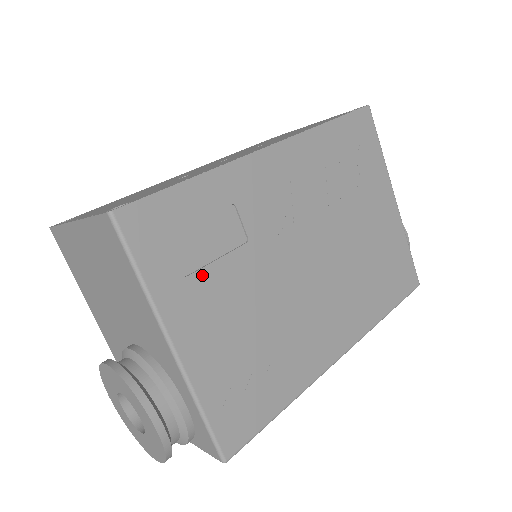
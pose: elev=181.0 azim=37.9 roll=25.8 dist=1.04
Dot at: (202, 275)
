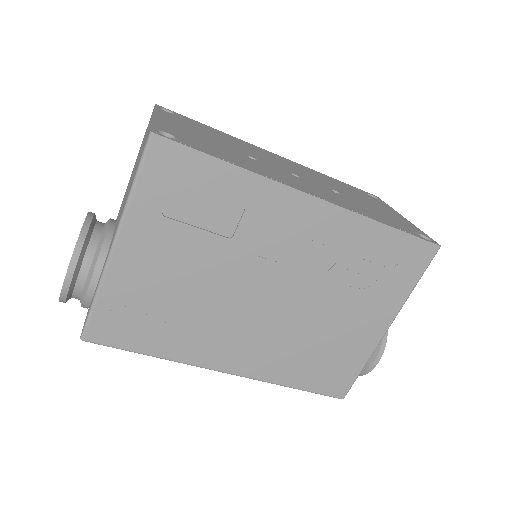
Dot at: (176, 226)
